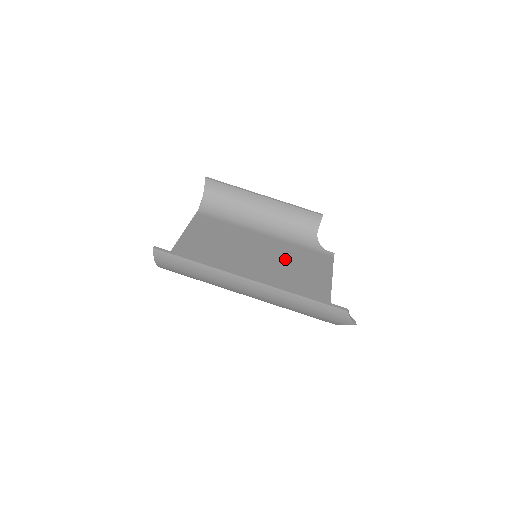
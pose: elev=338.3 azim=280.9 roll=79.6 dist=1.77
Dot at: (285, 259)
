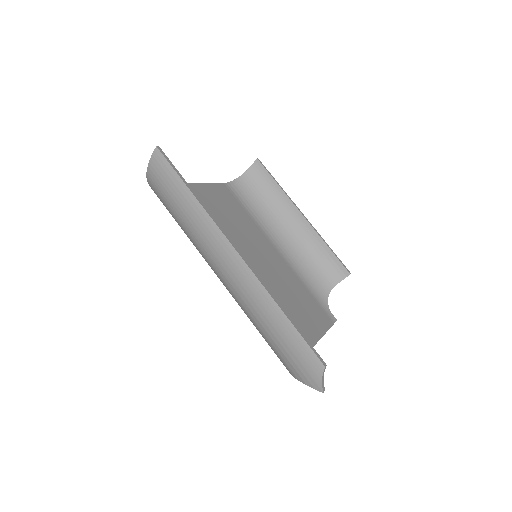
Dot at: (283, 284)
